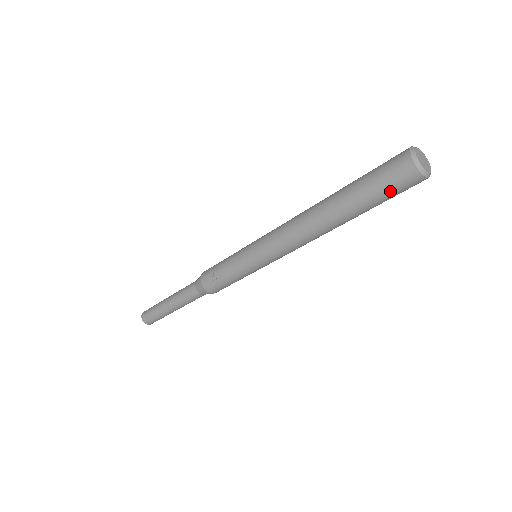
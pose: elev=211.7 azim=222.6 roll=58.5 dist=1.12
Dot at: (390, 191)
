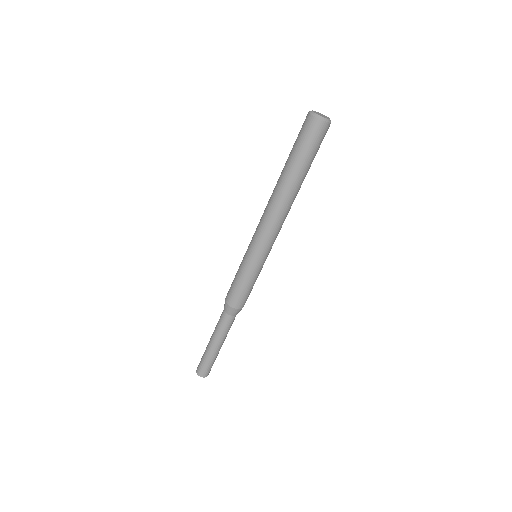
Dot at: (299, 137)
